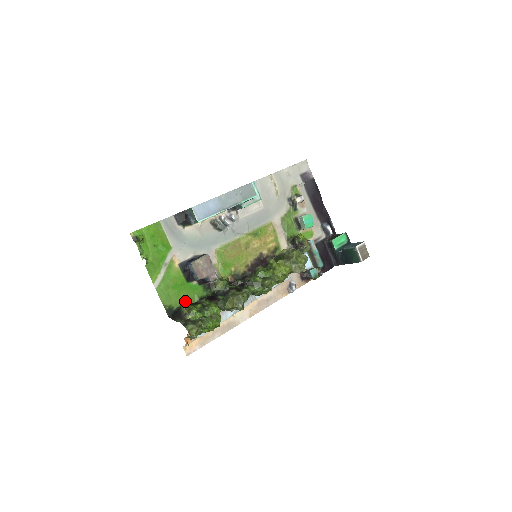
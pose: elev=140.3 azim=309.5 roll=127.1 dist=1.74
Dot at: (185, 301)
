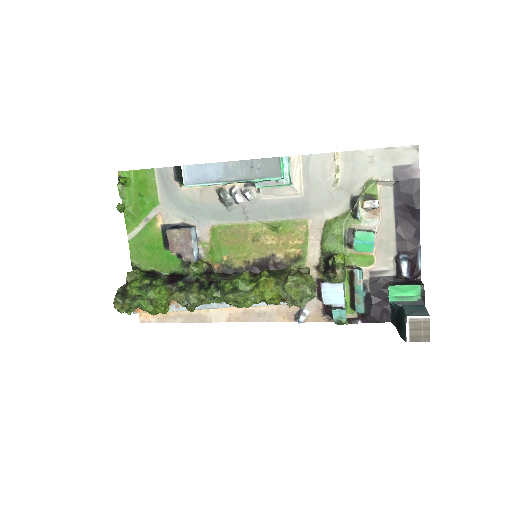
Dot at: (156, 267)
